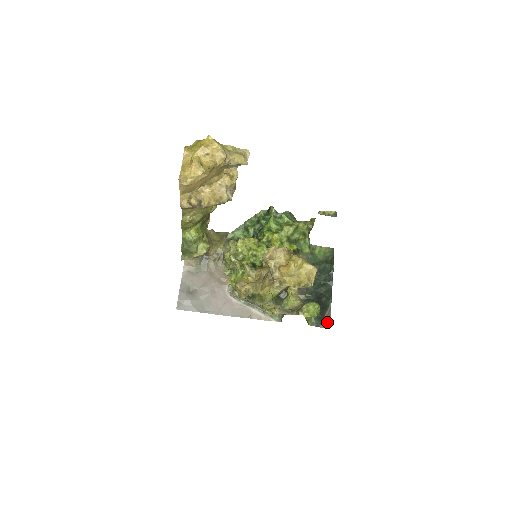
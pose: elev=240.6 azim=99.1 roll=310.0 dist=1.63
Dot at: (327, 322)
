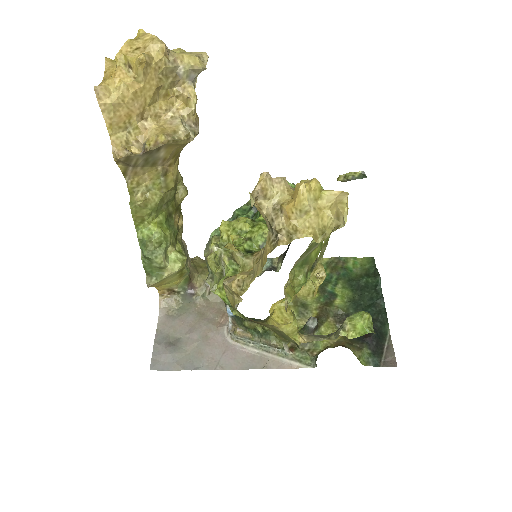
Dot at: (390, 358)
